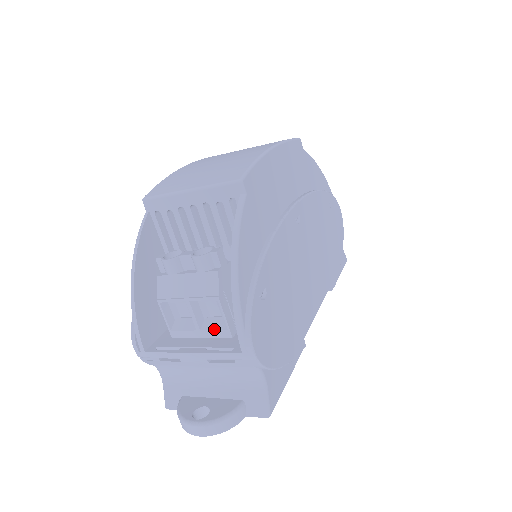
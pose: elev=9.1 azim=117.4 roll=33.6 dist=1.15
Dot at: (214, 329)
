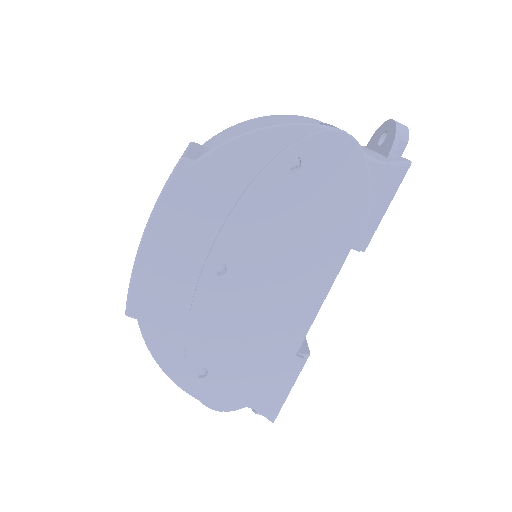
Dot at: occluded
